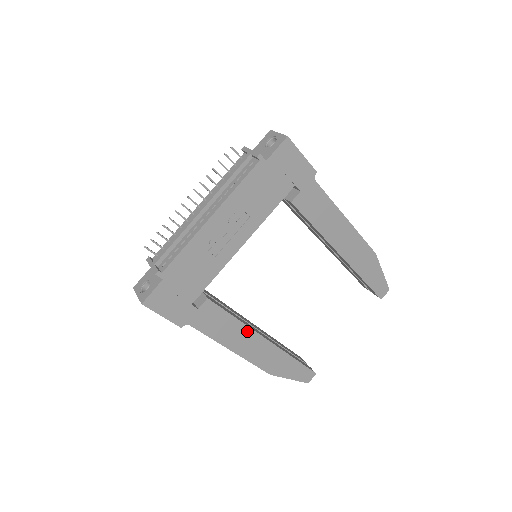
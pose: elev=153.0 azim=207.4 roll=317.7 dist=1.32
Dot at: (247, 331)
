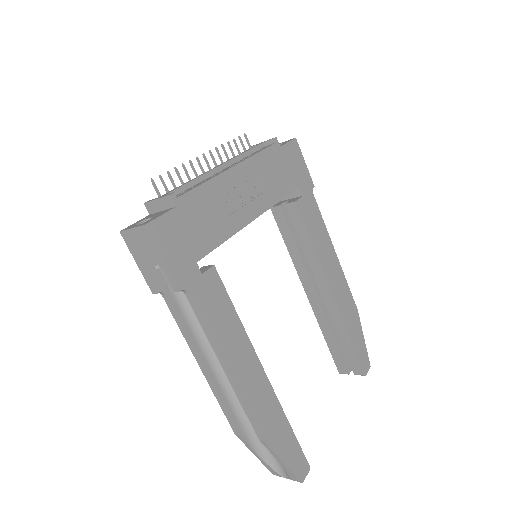
Dot at: (246, 344)
